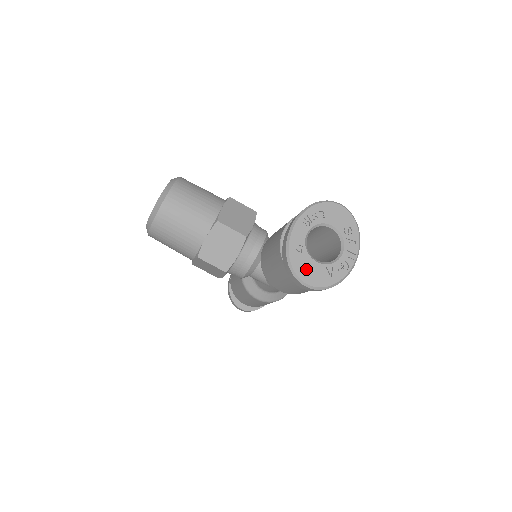
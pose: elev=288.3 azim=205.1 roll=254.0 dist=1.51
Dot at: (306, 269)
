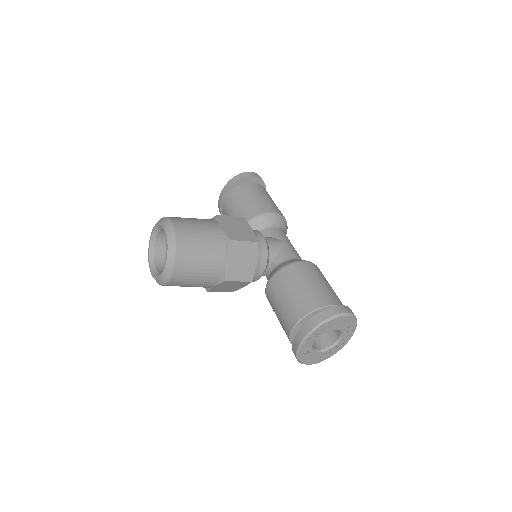
Dot at: (311, 359)
